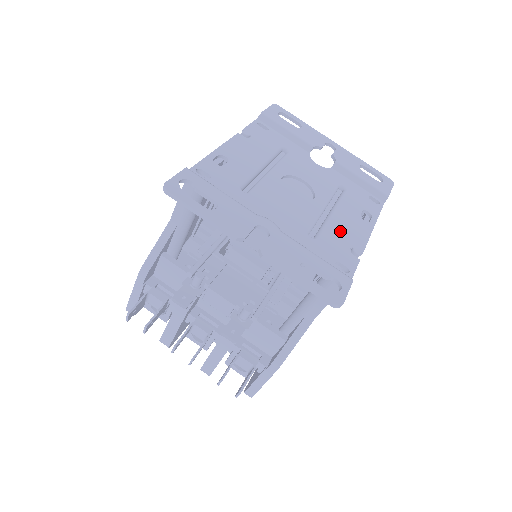
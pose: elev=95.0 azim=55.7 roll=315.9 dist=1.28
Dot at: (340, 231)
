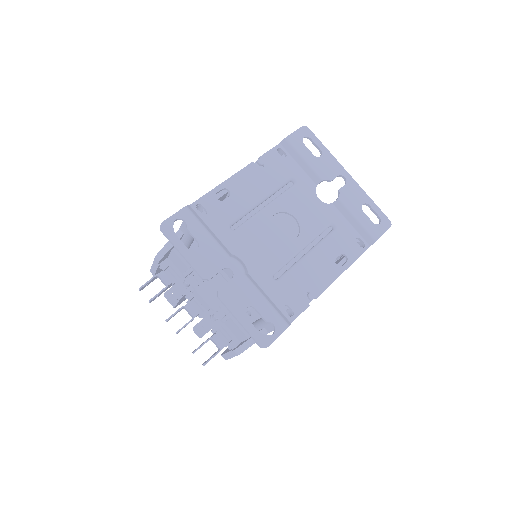
Dot at: (305, 275)
